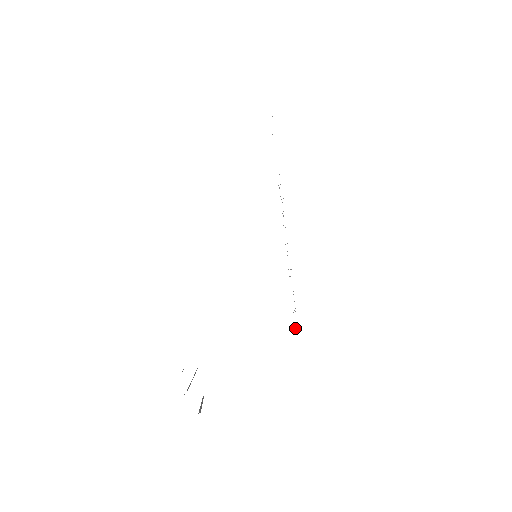
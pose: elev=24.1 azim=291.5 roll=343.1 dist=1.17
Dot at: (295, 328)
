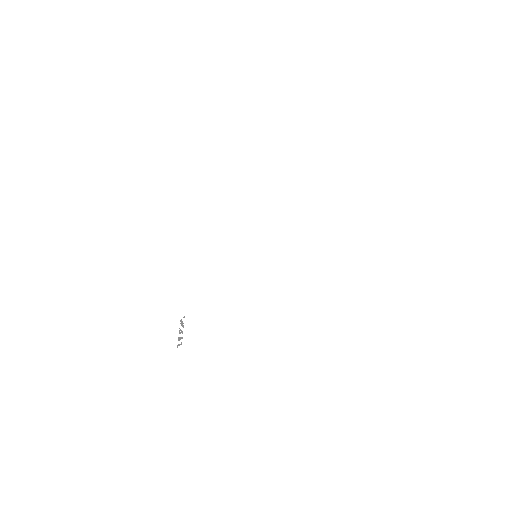
Dot at: occluded
